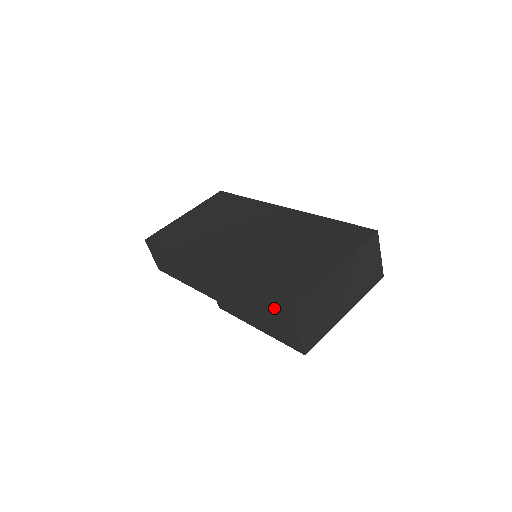
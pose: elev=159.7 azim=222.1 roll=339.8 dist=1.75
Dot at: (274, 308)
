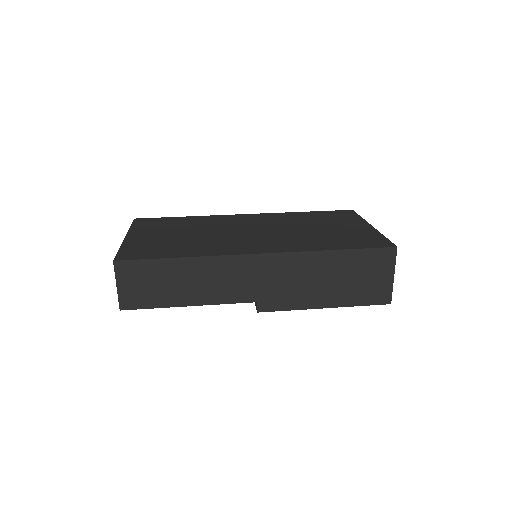
Dot at: (370, 259)
